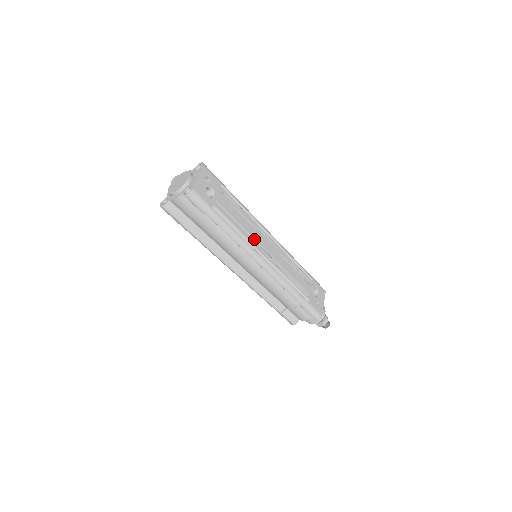
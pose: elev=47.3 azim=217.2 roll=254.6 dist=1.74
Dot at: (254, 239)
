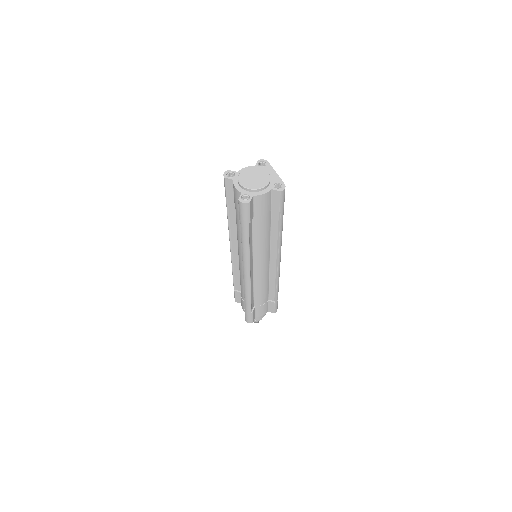
Dot at: occluded
